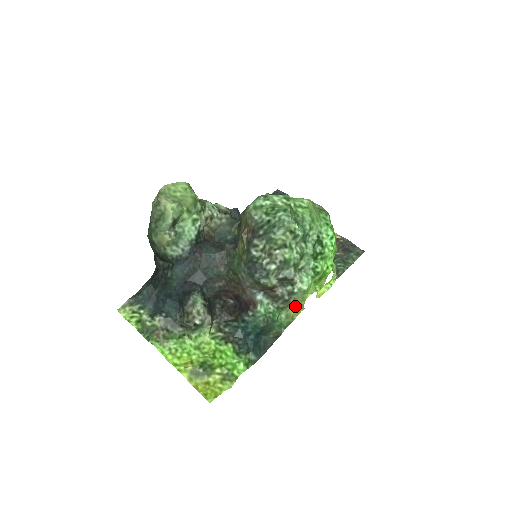
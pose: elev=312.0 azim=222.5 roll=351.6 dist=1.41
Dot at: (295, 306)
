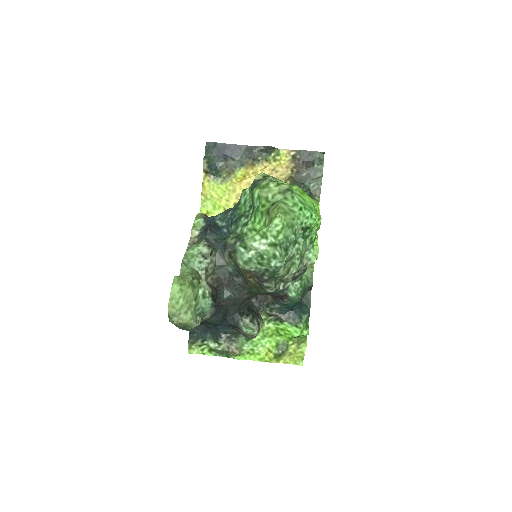
Dot at: occluded
